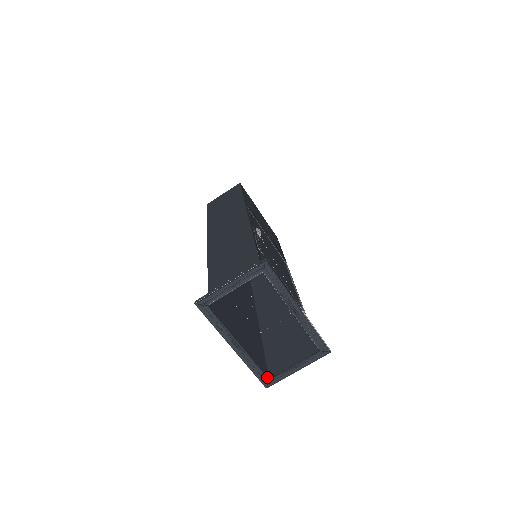
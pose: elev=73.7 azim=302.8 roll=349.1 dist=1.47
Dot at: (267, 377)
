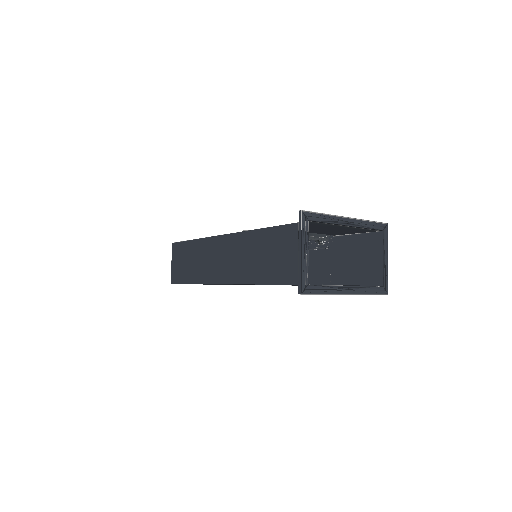
Dot at: (381, 287)
